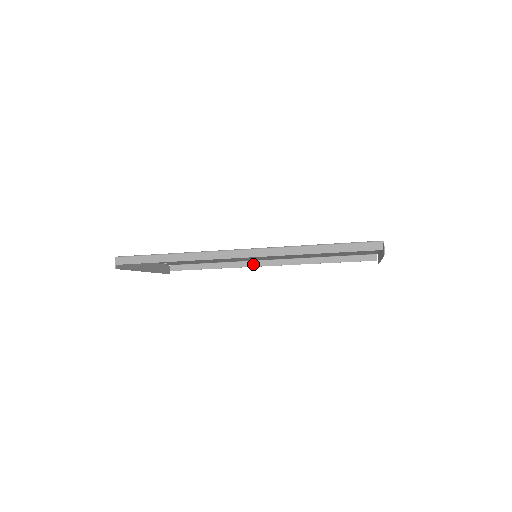
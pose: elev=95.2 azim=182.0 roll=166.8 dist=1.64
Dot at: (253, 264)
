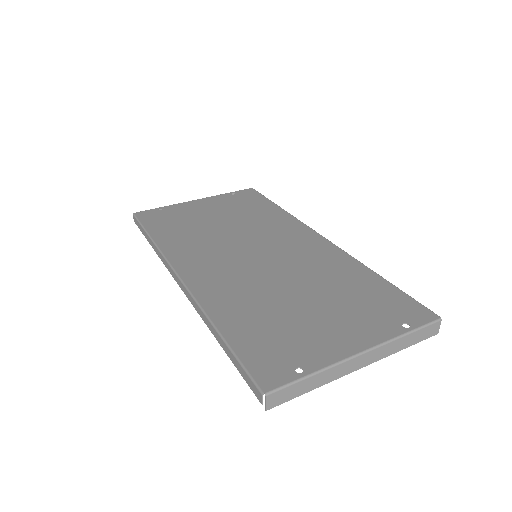
Dot at: occluded
